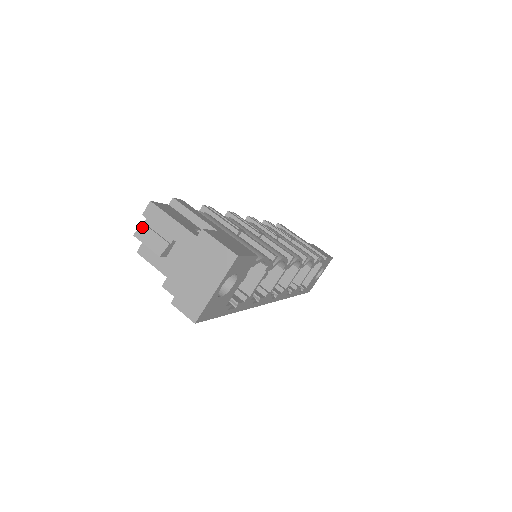
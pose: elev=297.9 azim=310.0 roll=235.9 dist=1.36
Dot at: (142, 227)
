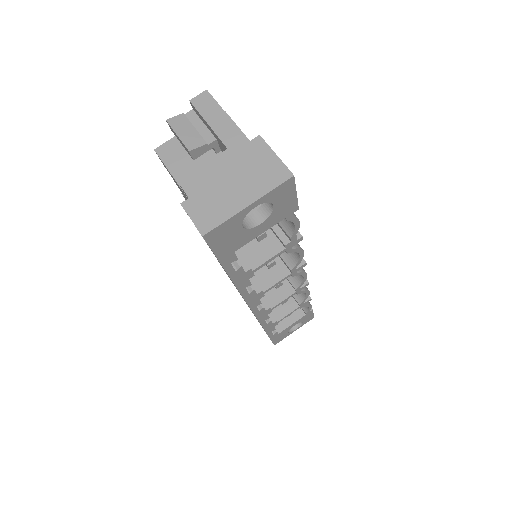
Dot at: (181, 116)
